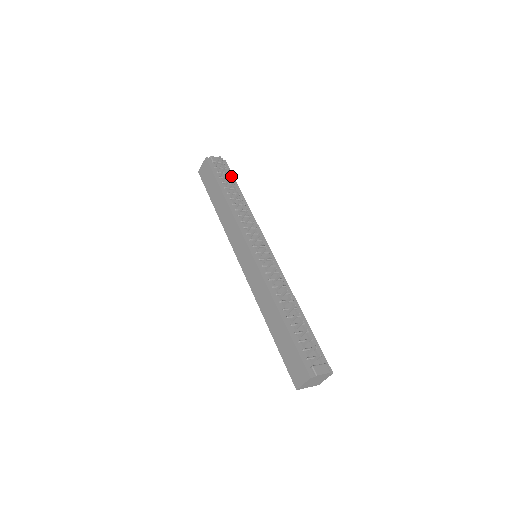
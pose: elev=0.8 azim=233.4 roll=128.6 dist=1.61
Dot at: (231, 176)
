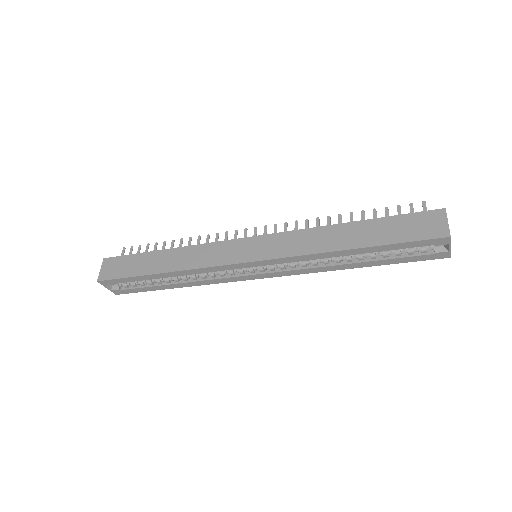
Dot at: occluded
